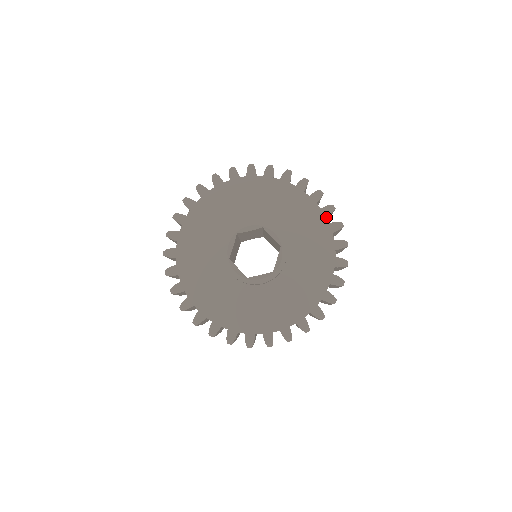
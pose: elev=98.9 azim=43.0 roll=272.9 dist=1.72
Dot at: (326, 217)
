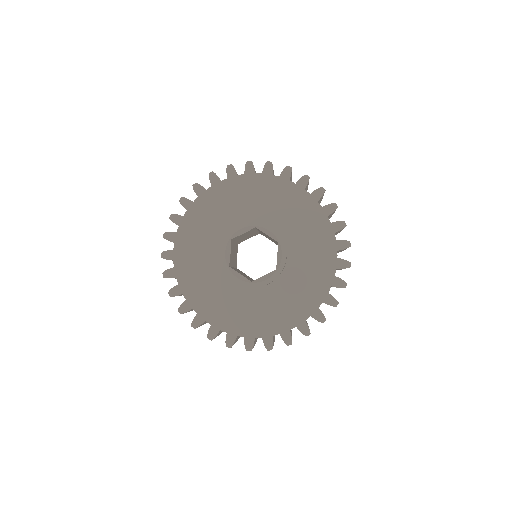
Dot at: (318, 201)
